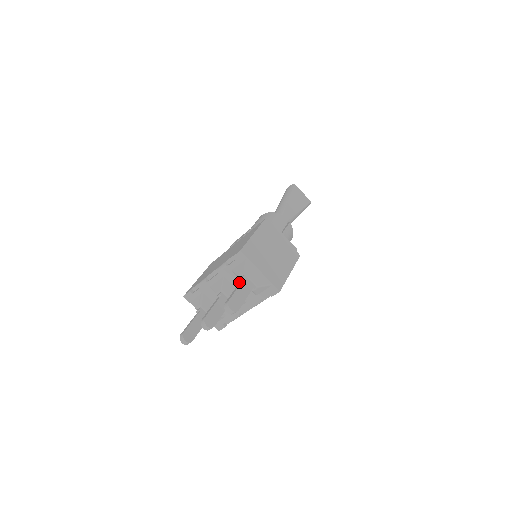
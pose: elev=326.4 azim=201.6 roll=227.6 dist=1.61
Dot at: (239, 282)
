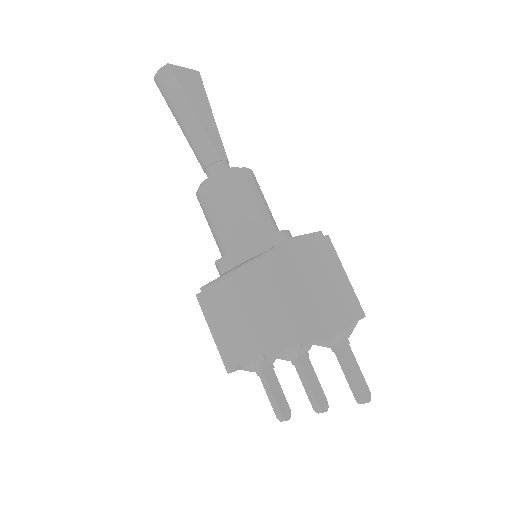
Dot at: occluded
